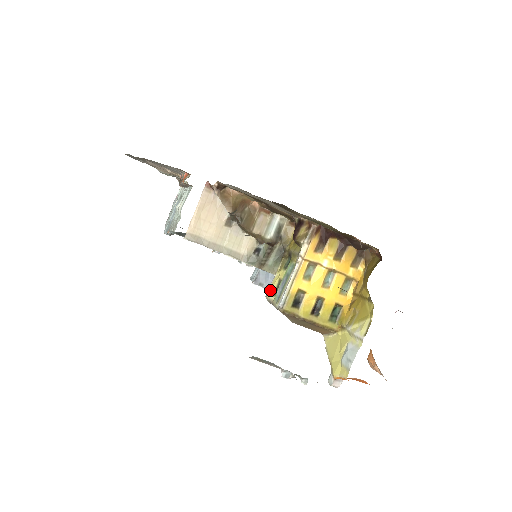
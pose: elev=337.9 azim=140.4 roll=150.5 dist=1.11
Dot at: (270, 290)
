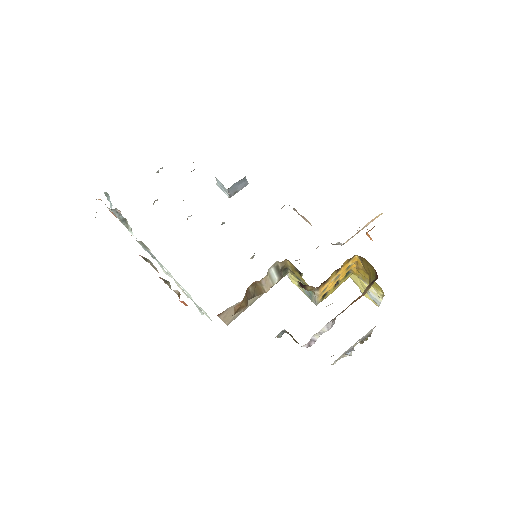
Dot at: (291, 280)
